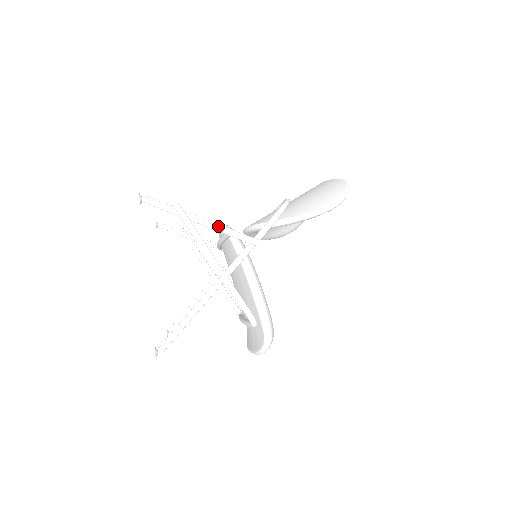
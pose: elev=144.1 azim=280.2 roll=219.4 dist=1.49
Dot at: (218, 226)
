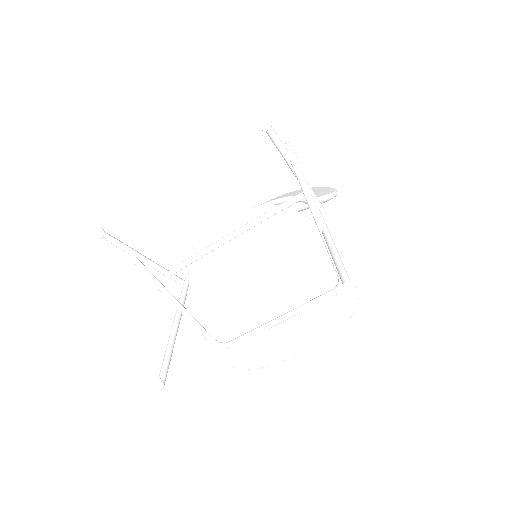
Dot at: occluded
